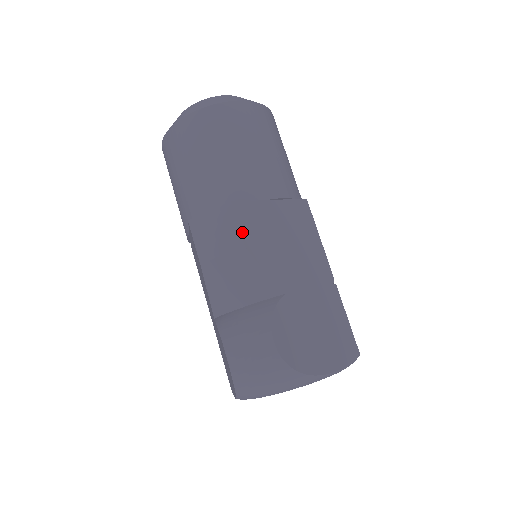
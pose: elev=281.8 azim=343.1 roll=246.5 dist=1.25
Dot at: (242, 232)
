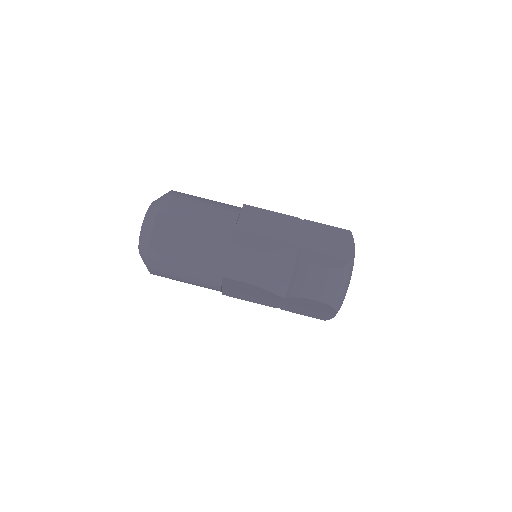
Dot at: (252, 248)
